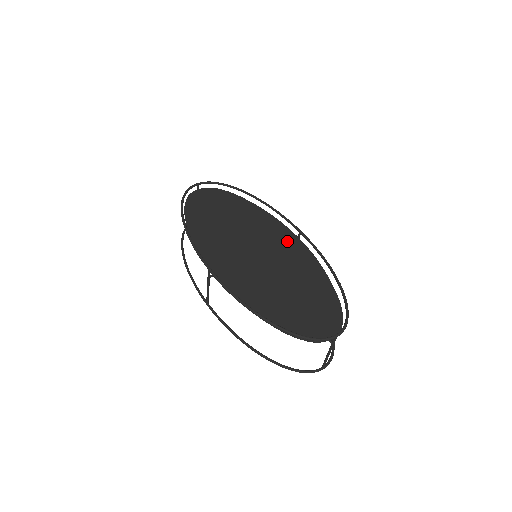
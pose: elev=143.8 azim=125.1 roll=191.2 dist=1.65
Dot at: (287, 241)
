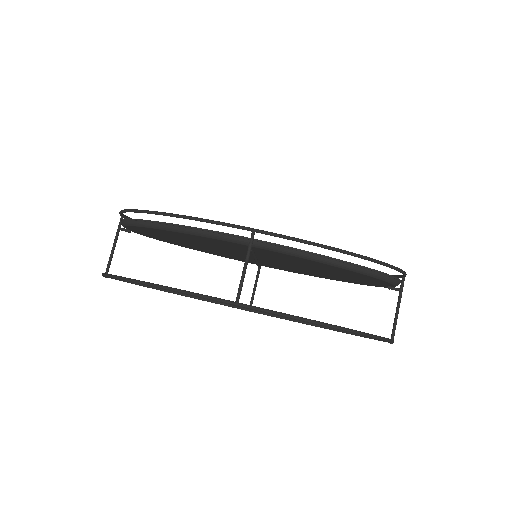
Dot at: occluded
